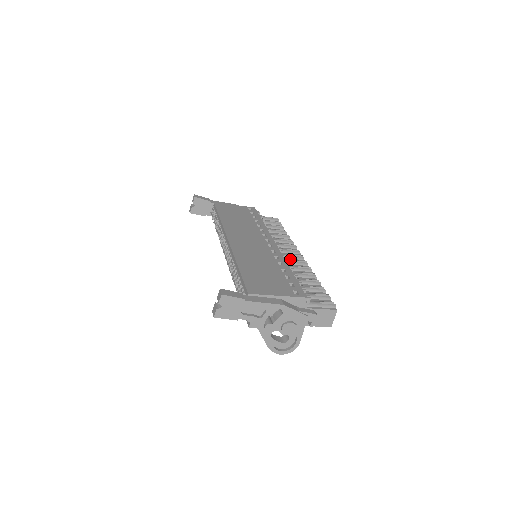
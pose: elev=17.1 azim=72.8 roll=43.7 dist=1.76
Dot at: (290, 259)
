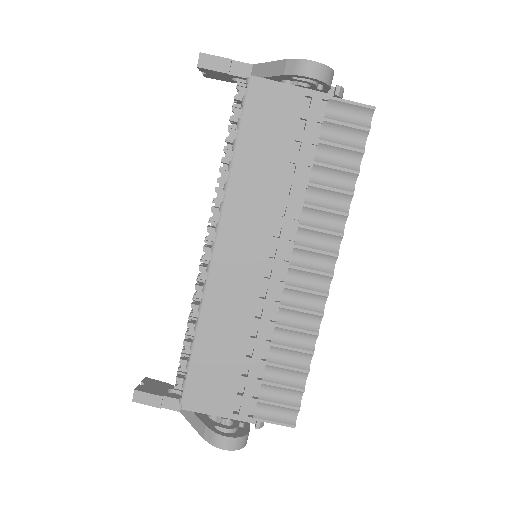
Dot at: occluded
